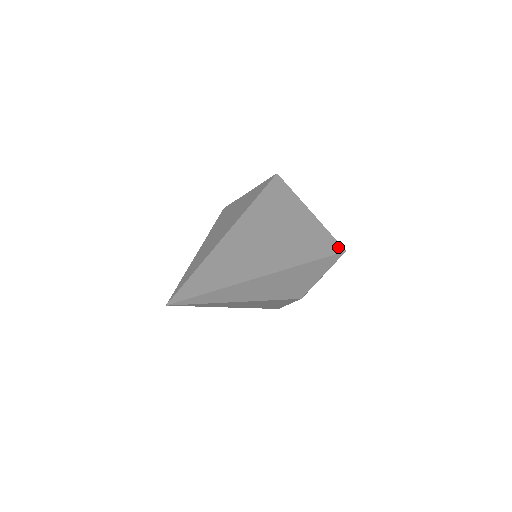
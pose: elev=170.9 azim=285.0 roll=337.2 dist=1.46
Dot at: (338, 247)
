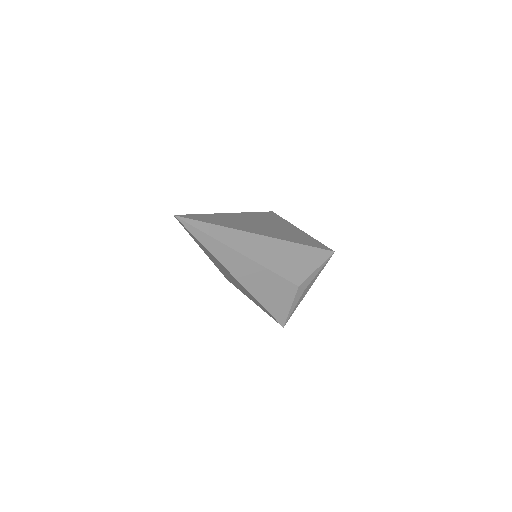
Dot at: (327, 248)
